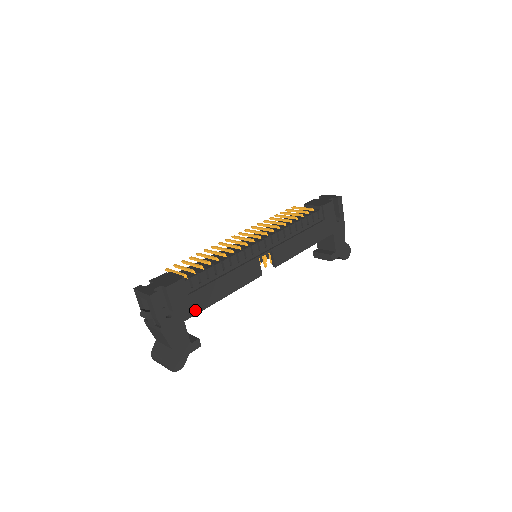
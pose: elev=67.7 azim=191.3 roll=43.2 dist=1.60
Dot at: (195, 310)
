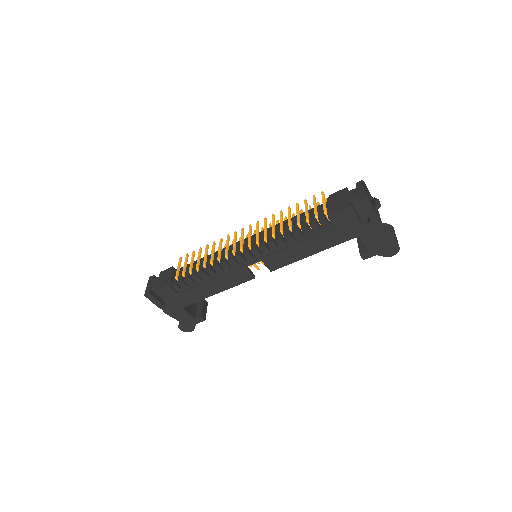
Dot at: (189, 302)
